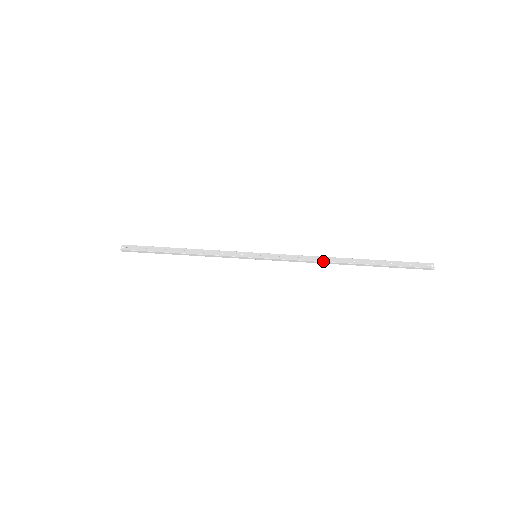
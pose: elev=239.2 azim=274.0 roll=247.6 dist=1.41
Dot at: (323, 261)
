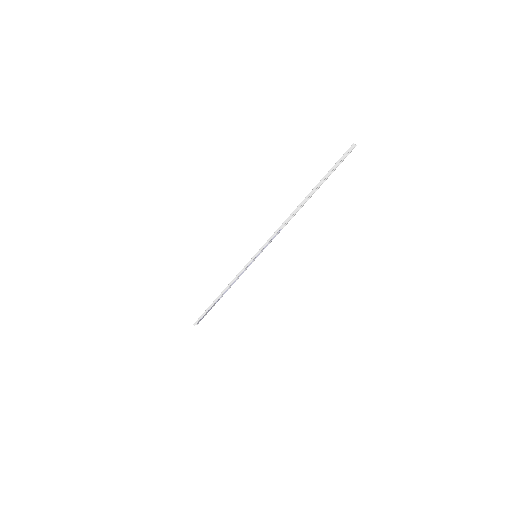
Dot at: (289, 216)
